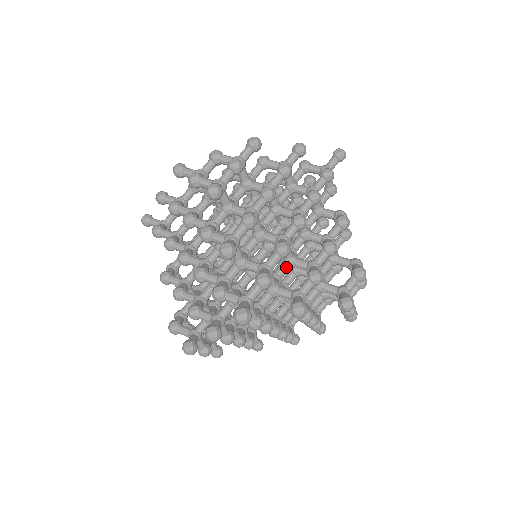
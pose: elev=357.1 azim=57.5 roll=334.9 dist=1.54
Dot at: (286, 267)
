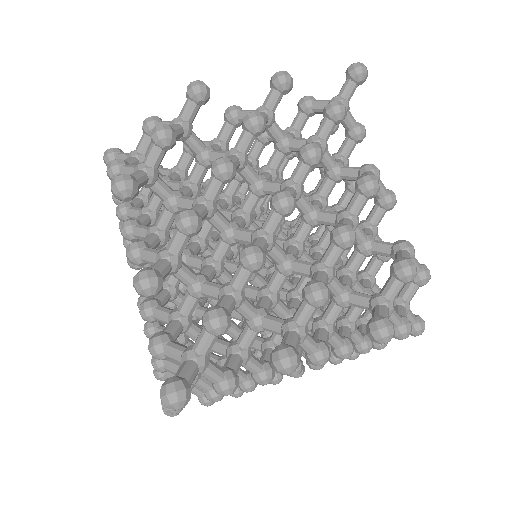
Dot at: (280, 277)
